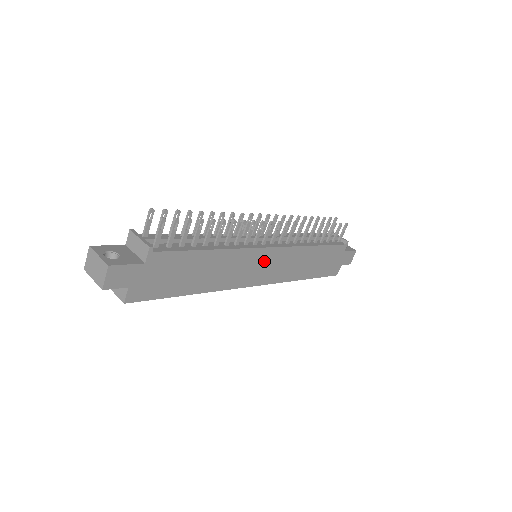
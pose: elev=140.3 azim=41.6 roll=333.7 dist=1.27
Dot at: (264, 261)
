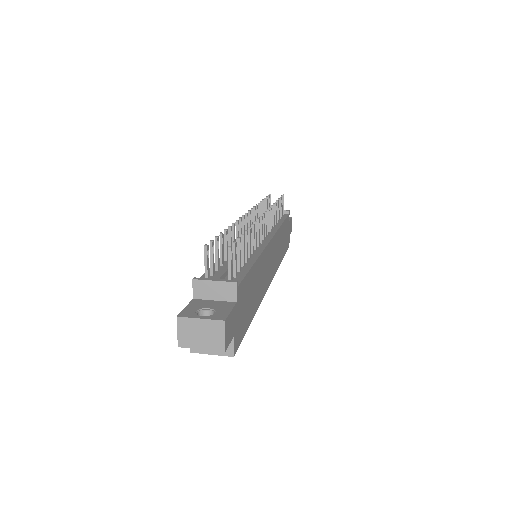
Dot at: (270, 255)
